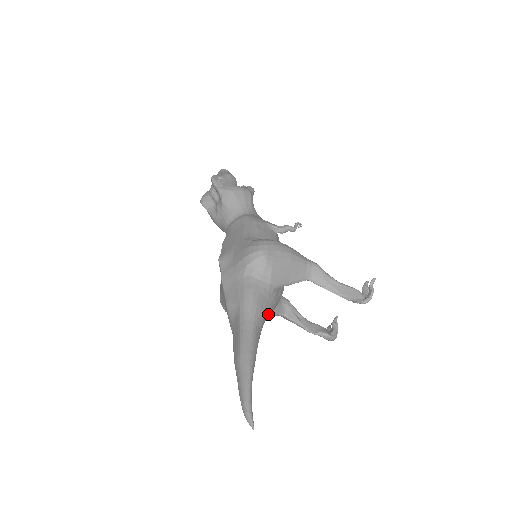
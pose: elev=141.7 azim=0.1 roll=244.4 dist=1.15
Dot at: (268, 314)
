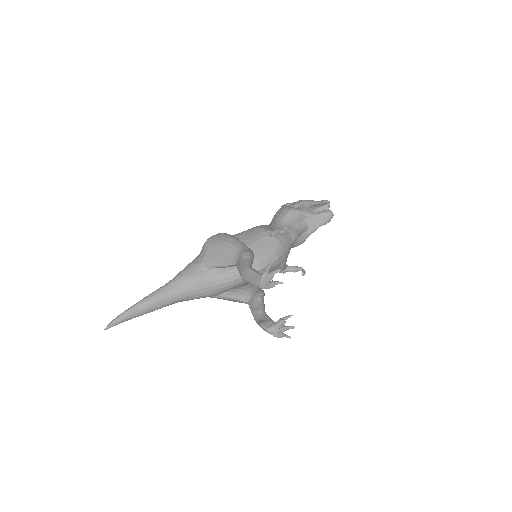
Dot at: (195, 284)
